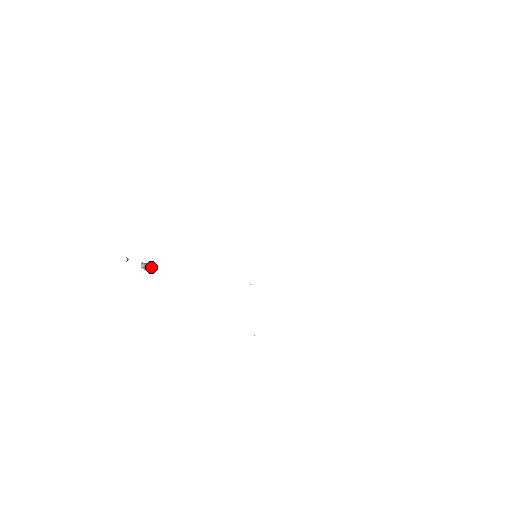
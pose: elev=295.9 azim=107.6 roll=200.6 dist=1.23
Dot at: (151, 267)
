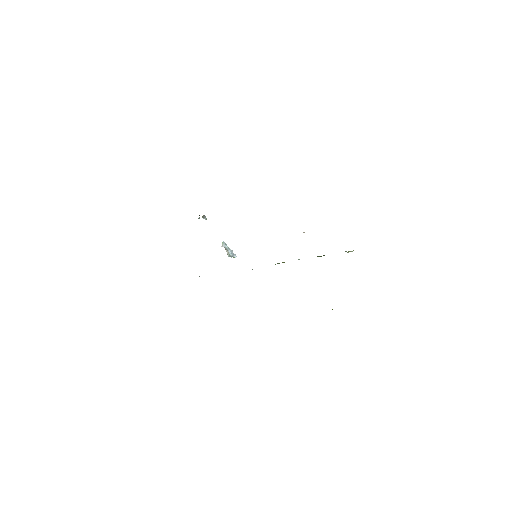
Dot at: (231, 254)
